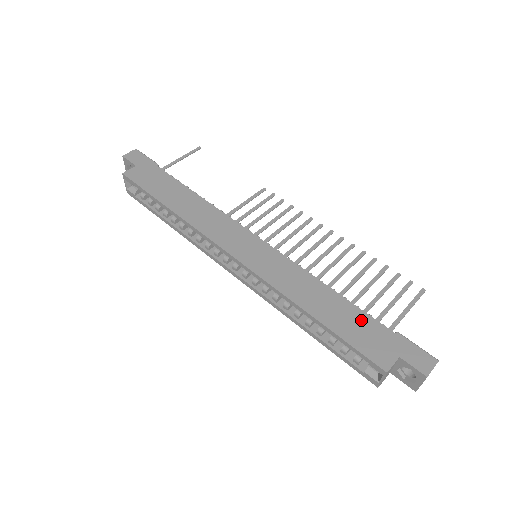
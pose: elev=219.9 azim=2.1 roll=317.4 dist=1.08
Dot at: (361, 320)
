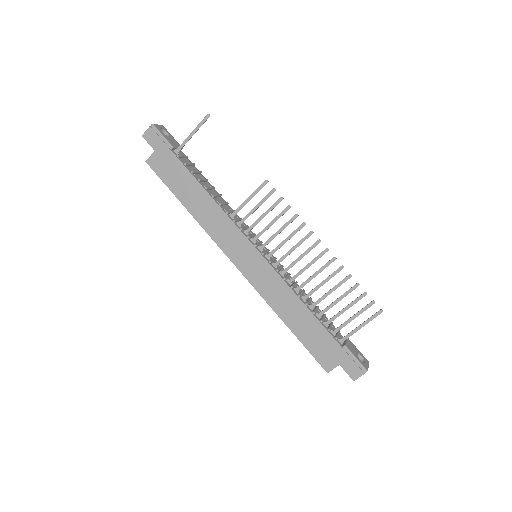
Dot at: (320, 334)
